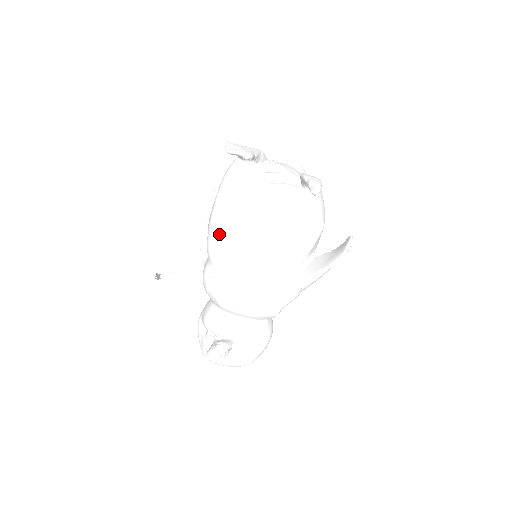
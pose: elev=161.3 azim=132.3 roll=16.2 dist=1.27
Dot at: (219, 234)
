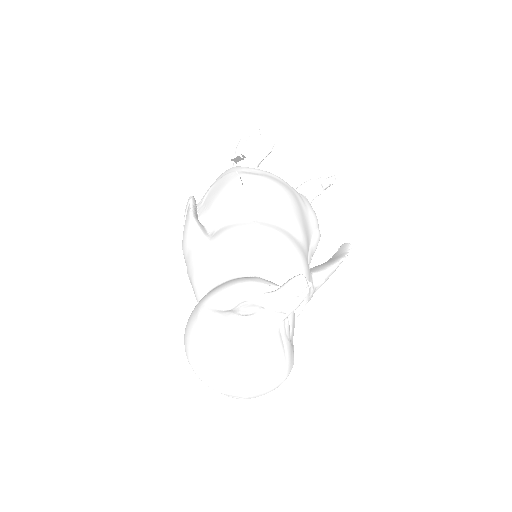
Dot at: (257, 186)
